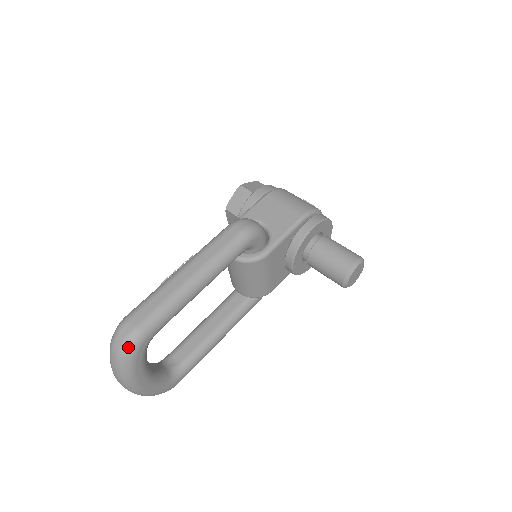
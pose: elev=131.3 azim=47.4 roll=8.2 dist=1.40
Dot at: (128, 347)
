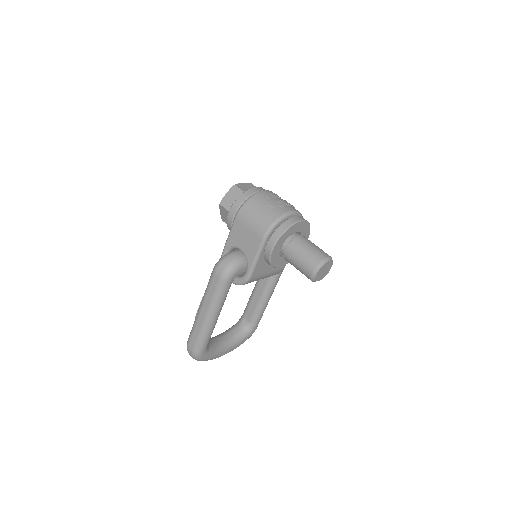
Dot at: (196, 359)
